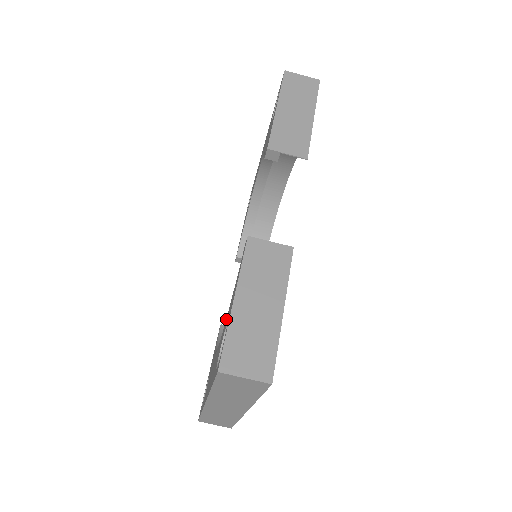
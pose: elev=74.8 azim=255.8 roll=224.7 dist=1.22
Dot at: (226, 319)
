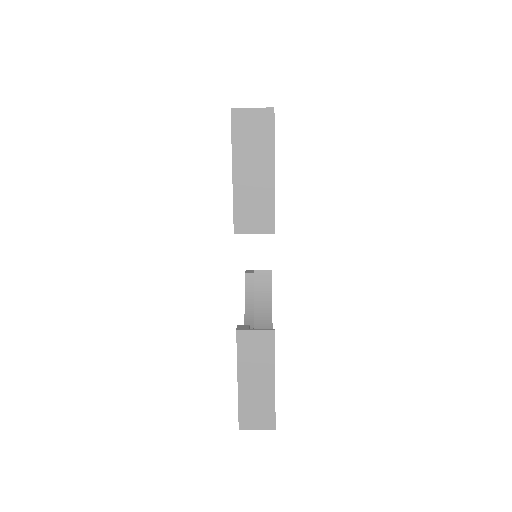
Dot at: occluded
